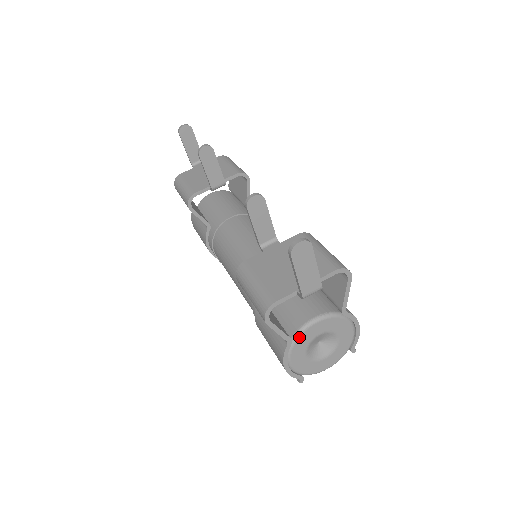
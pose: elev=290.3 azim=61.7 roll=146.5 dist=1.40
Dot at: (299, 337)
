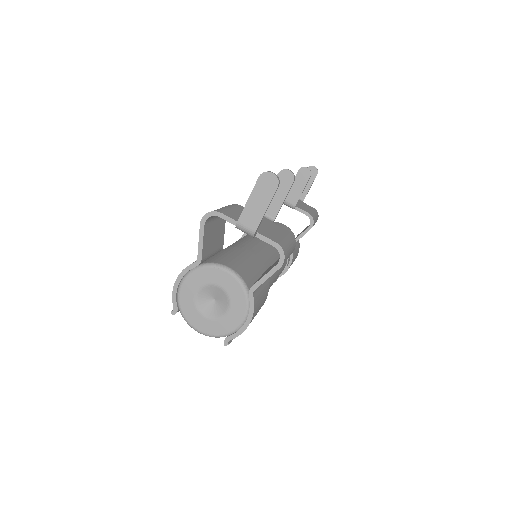
Dot at: (207, 267)
